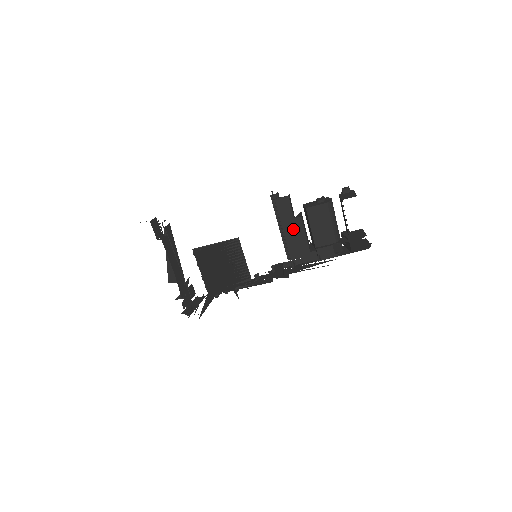
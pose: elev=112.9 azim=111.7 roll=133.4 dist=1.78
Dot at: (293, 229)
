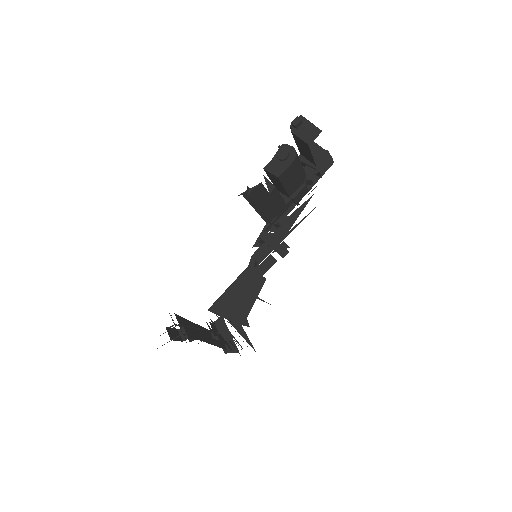
Dot at: (269, 201)
